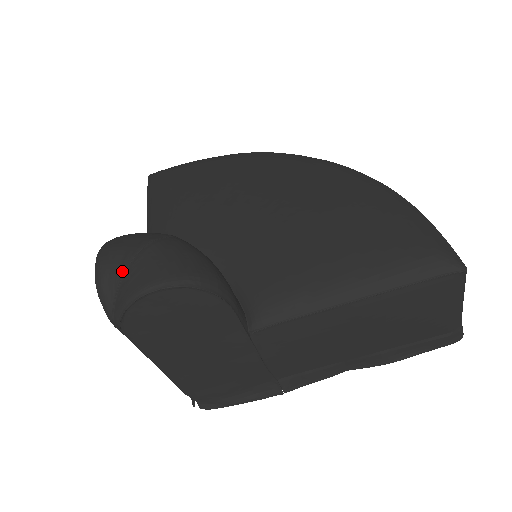
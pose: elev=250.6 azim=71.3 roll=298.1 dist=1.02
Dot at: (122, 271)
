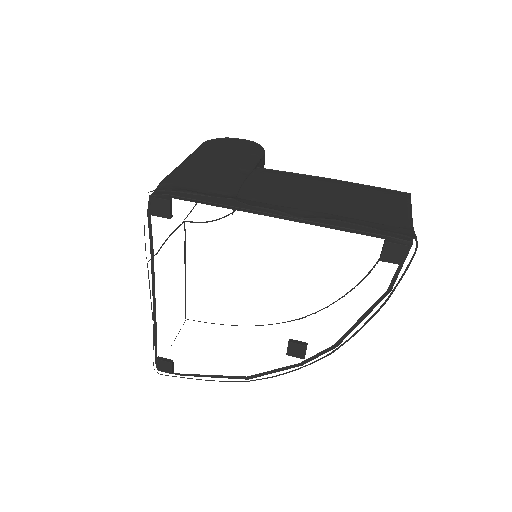
Dot at: occluded
